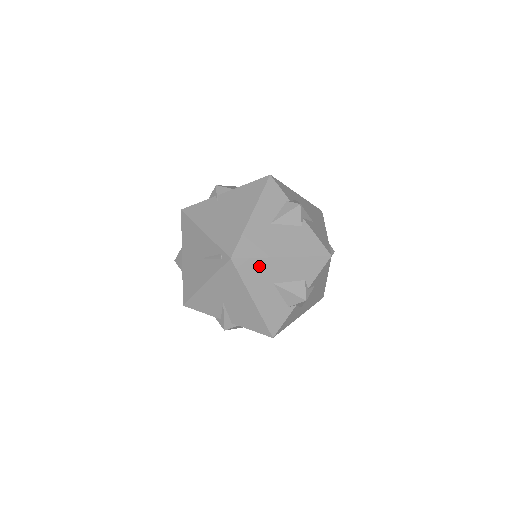
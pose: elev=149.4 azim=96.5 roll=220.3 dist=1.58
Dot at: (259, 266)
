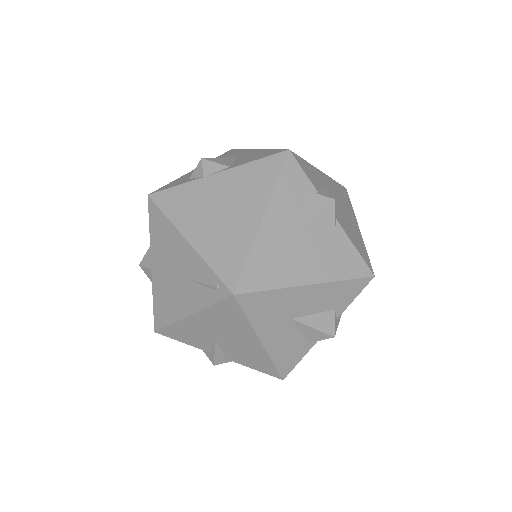
Dot at: (274, 300)
